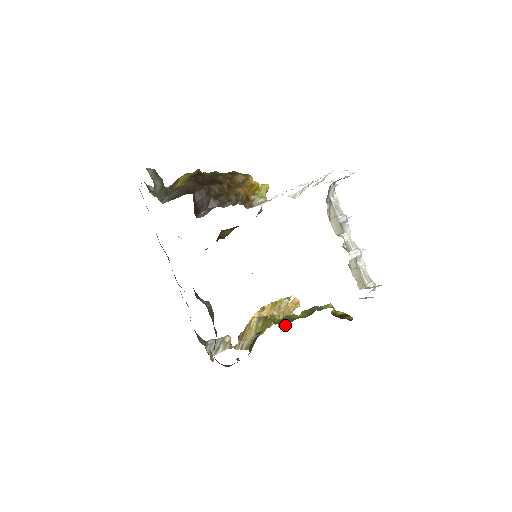
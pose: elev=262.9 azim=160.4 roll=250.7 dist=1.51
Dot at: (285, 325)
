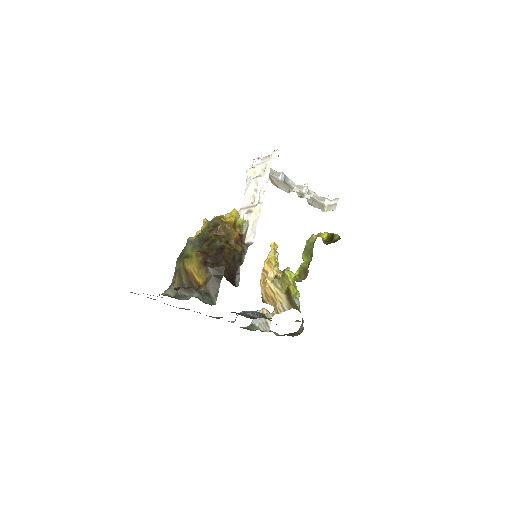
Dot at: (289, 269)
